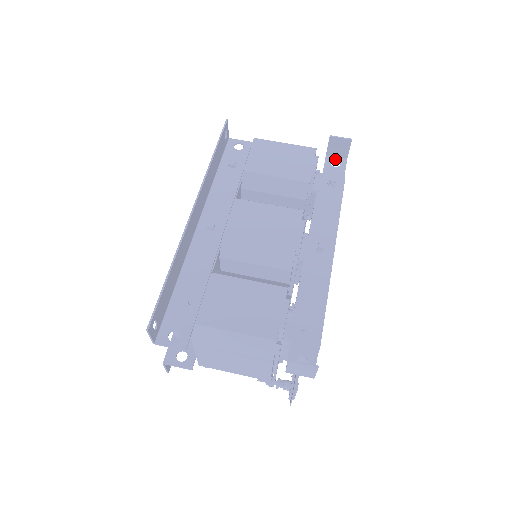
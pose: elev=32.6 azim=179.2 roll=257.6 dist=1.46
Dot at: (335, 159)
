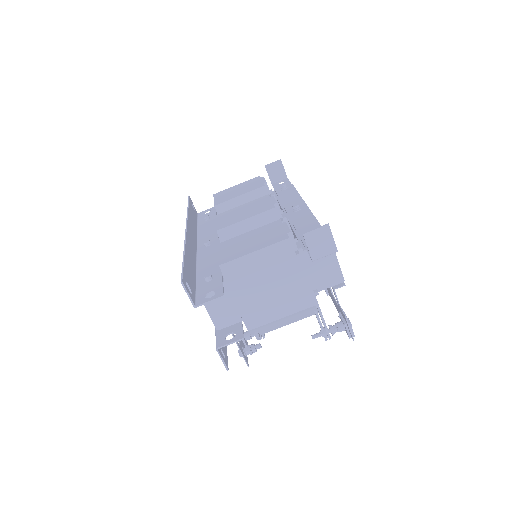
Dot at: (279, 182)
